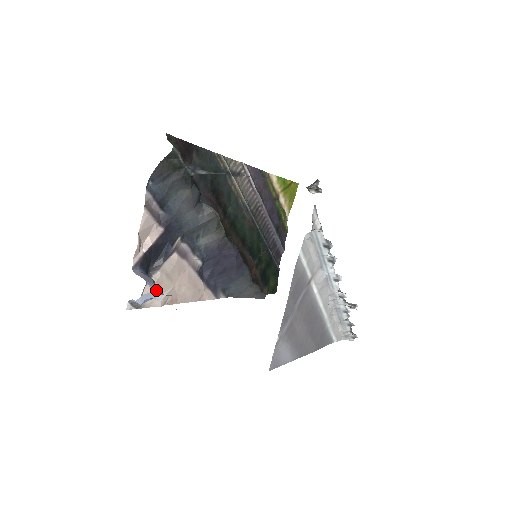
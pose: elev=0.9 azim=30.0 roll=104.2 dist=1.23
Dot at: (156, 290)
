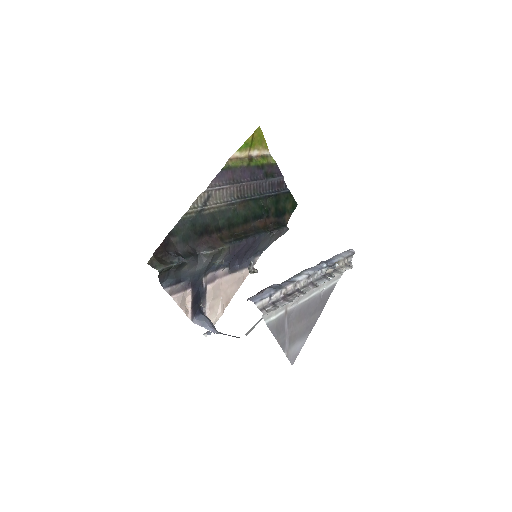
Dot at: (212, 330)
